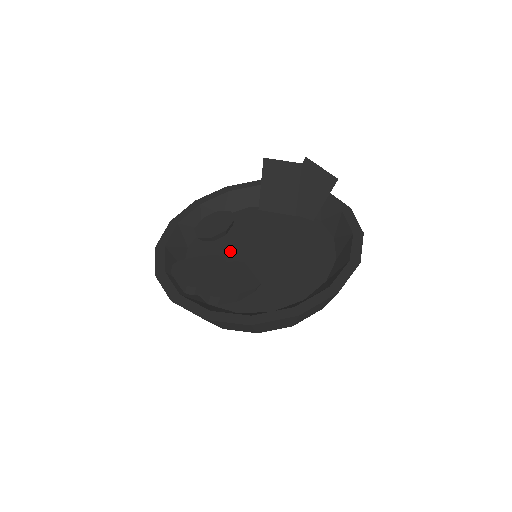
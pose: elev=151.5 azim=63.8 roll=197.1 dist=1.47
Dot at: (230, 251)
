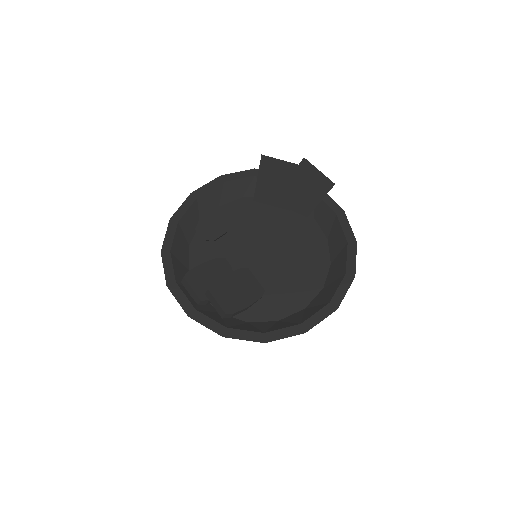
Dot at: (232, 251)
